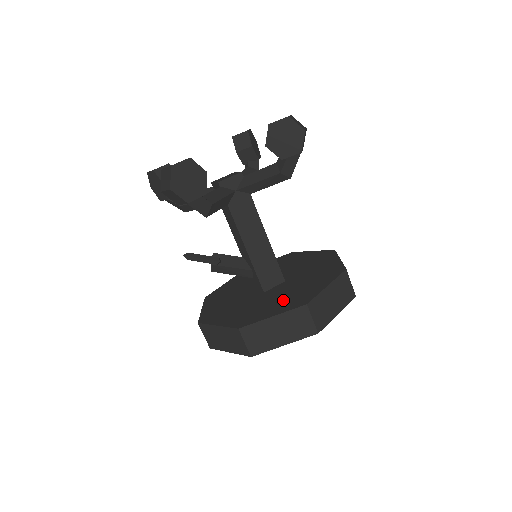
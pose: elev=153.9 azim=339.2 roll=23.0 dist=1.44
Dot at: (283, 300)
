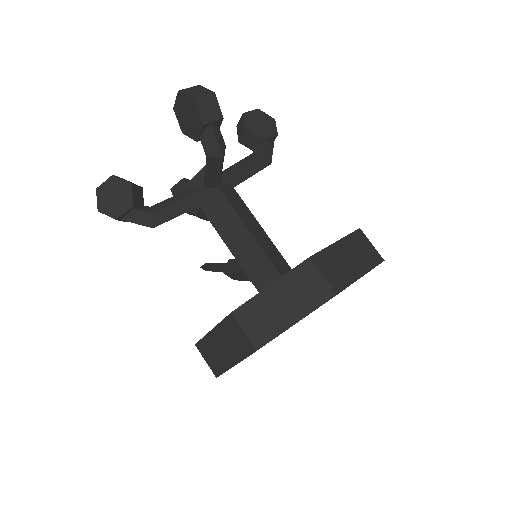
Dot at: occluded
